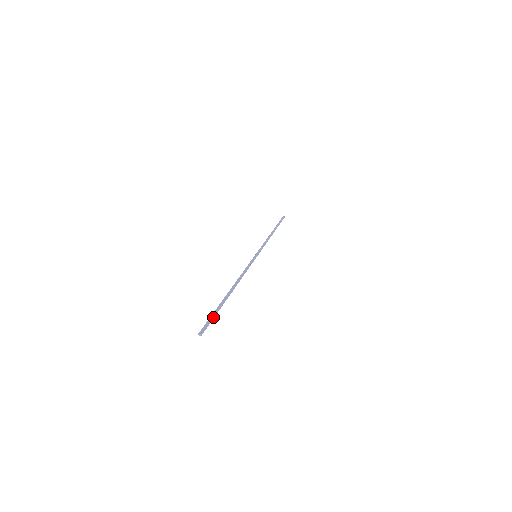
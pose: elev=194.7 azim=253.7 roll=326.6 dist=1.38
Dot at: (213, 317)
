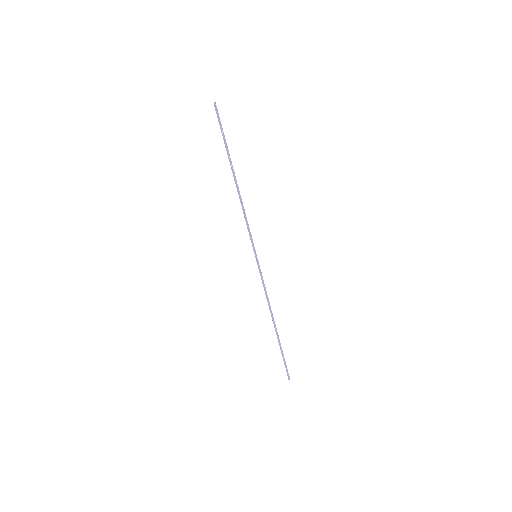
Dot at: (222, 130)
